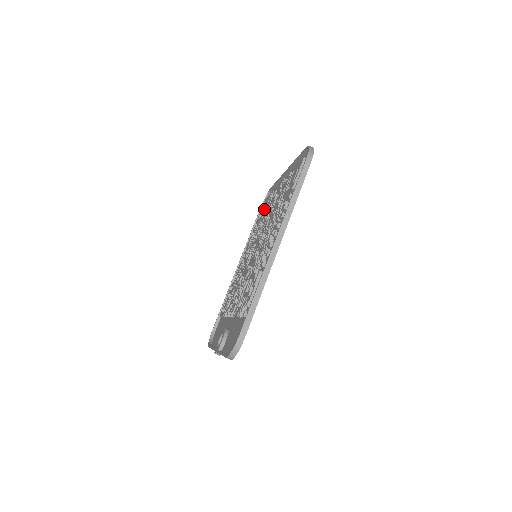
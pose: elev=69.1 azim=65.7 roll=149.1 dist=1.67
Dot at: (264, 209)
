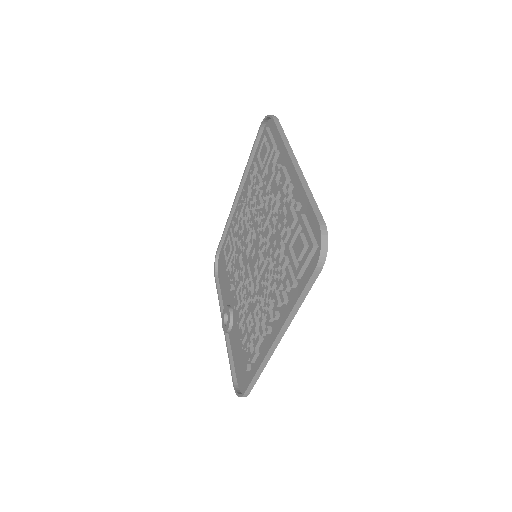
Dot at: (264, 165)
